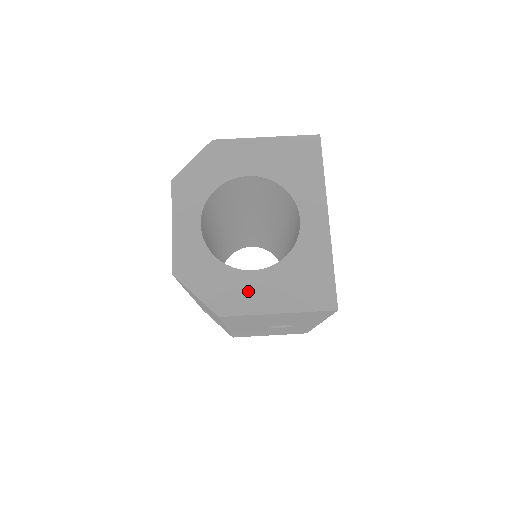
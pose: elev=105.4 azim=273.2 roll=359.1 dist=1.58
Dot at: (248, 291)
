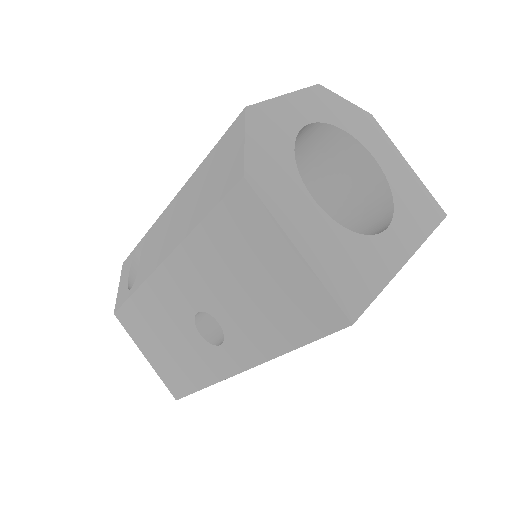
Dot at: (292, 201)
